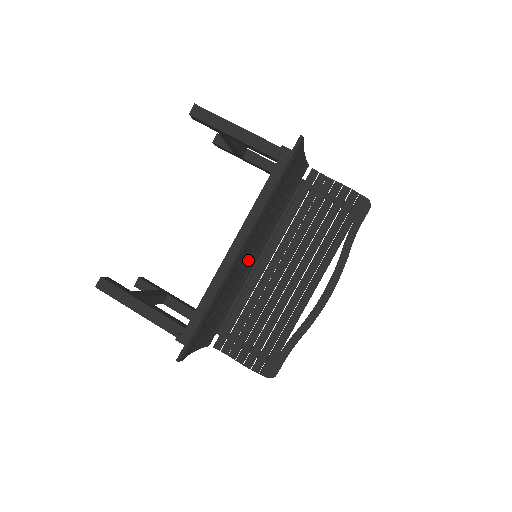
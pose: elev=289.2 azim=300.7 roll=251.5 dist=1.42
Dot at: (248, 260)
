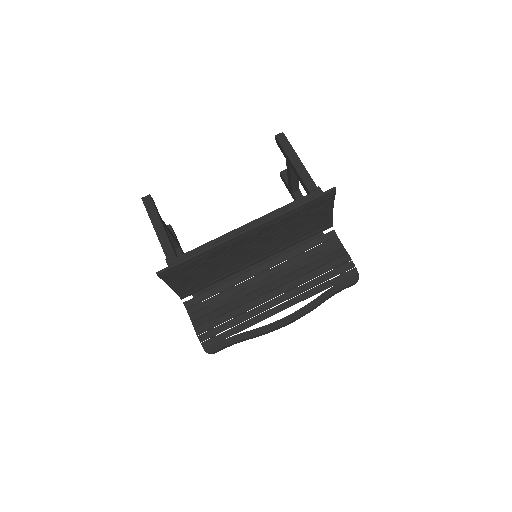
Dot at: (249, 255)
